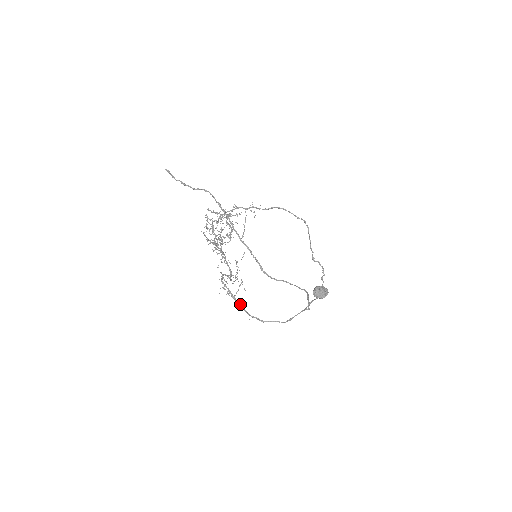
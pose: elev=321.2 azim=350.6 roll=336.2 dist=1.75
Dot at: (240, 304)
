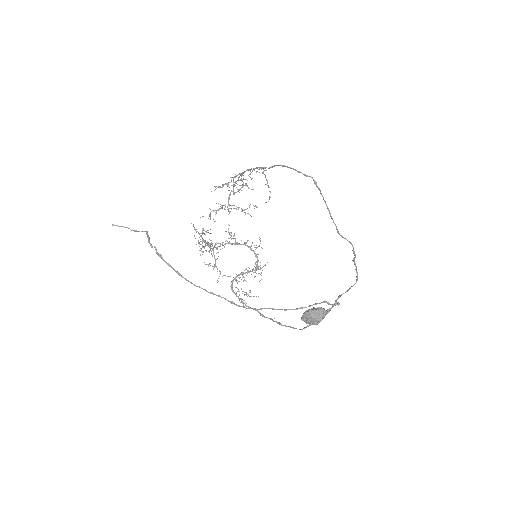
Dot at: (255, 310)
